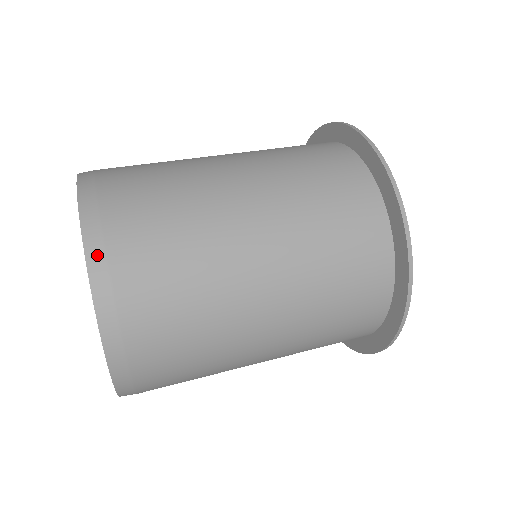
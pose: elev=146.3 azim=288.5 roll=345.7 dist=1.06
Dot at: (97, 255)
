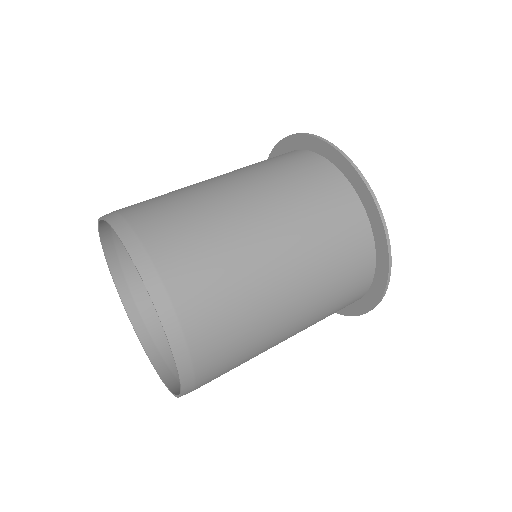
Dot at: (141, 255)
